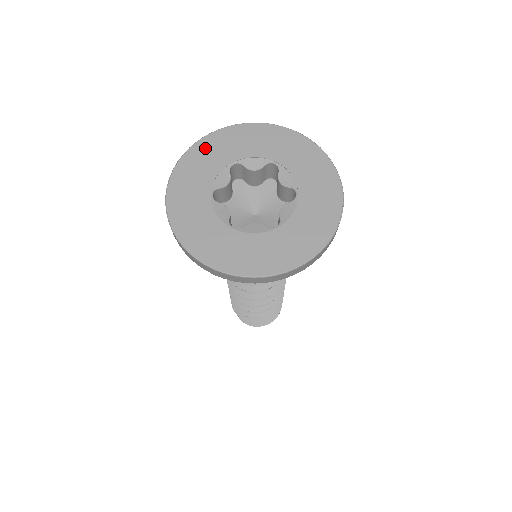
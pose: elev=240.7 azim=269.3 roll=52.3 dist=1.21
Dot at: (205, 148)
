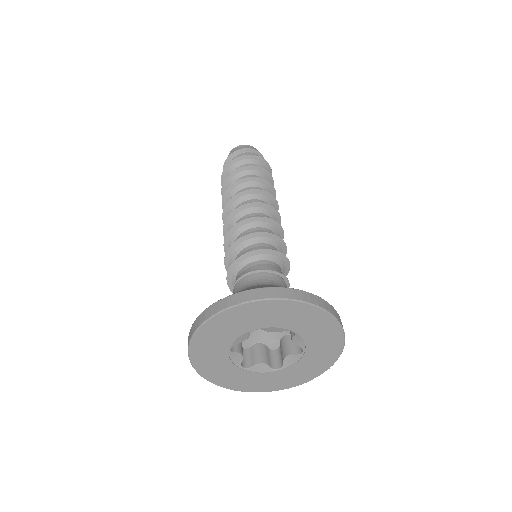
Dot at: (229, 318)
